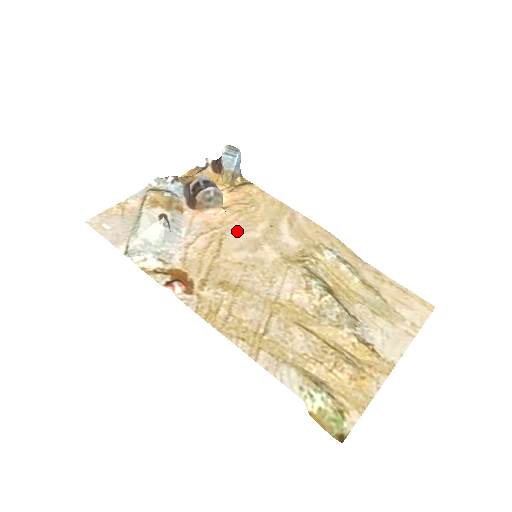
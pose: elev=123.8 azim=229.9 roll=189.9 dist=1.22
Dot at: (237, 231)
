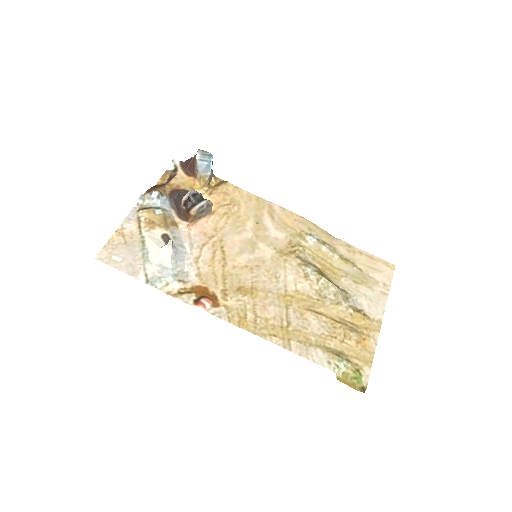
Dot at: (231, 235)
